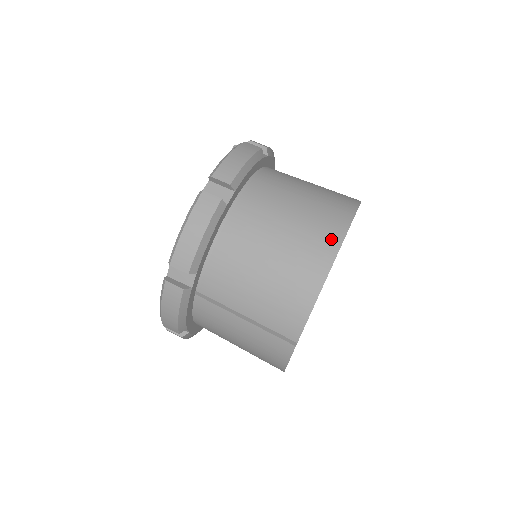
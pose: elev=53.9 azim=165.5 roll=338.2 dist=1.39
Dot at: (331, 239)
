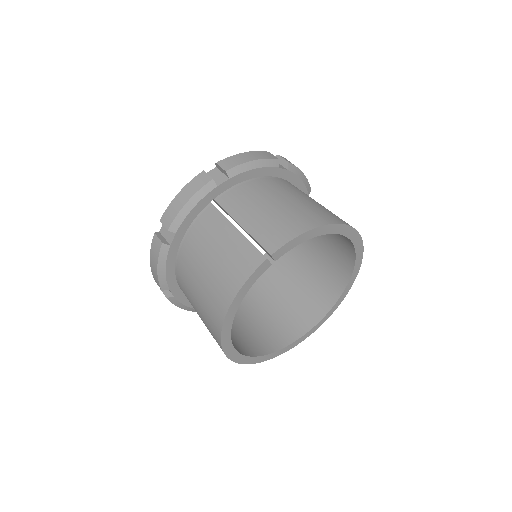
Dot at: (339, 219)
